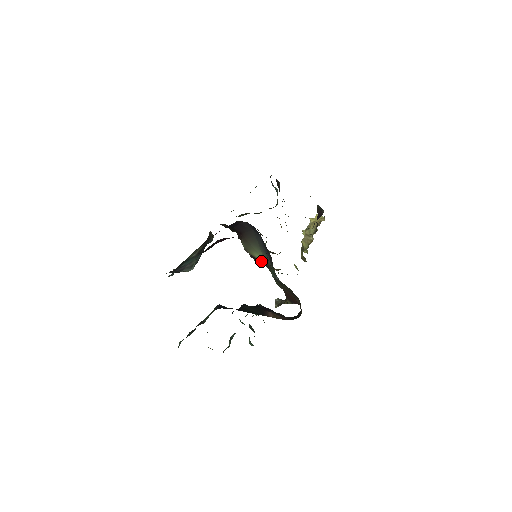
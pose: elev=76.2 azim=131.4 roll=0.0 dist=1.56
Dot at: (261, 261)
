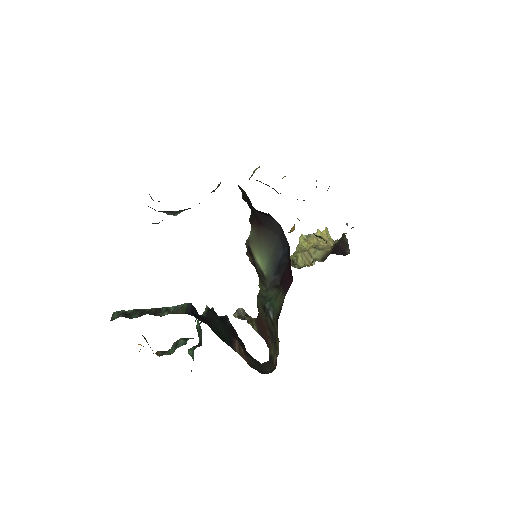
Dot at: (258, 267)
